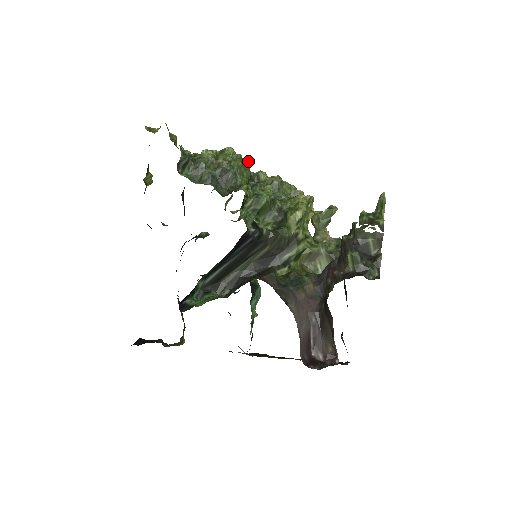
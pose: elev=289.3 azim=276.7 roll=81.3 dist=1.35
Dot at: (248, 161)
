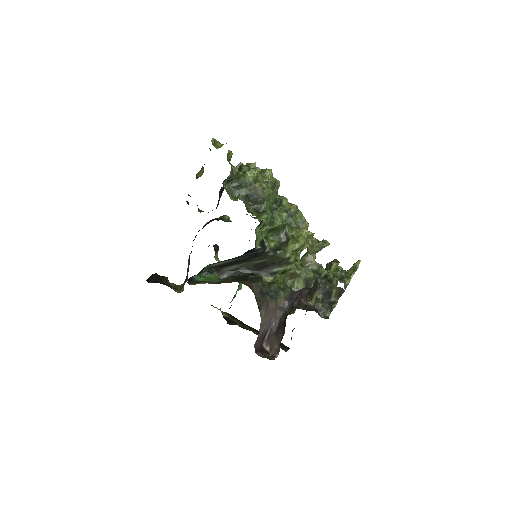
Dot at: occluded
